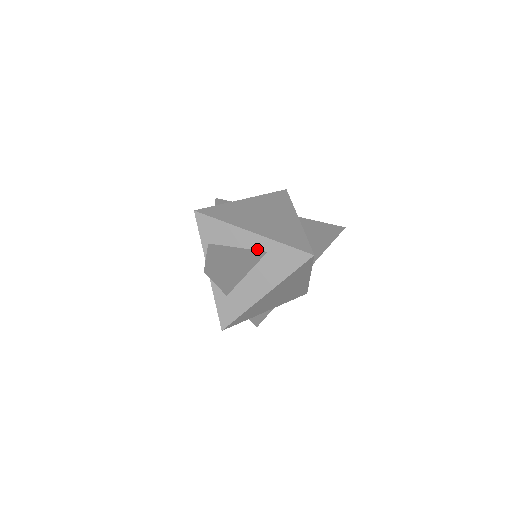
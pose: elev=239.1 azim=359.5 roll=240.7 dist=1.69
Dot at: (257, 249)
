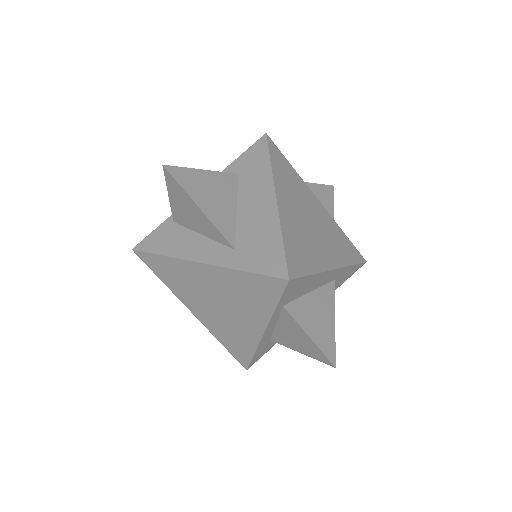
Dot at: (328, 282)
